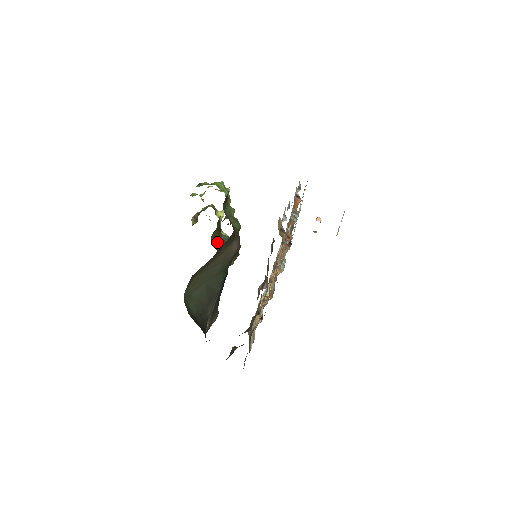
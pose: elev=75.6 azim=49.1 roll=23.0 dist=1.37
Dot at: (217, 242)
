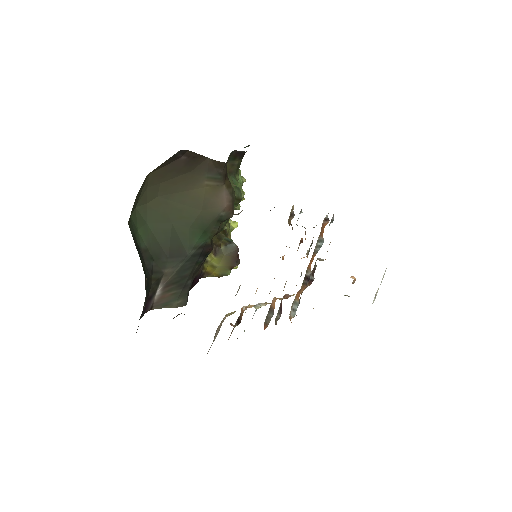
Dot at: (215, 235)
